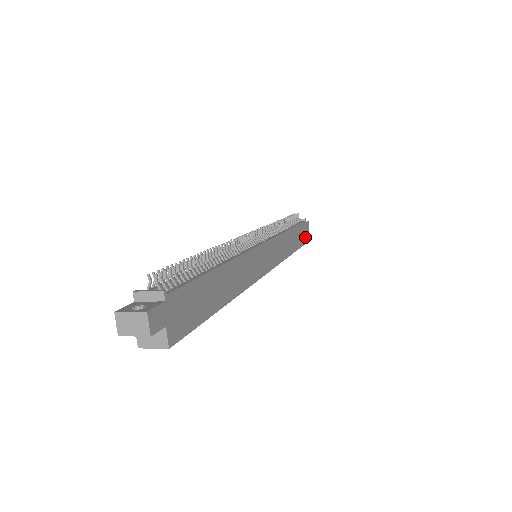
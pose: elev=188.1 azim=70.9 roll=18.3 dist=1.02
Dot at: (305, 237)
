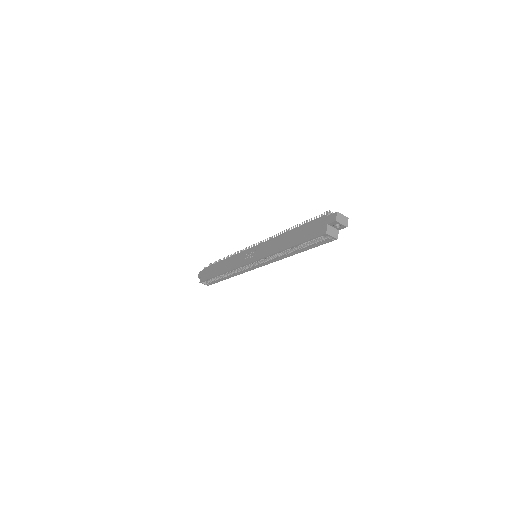
Dot at: occluded
